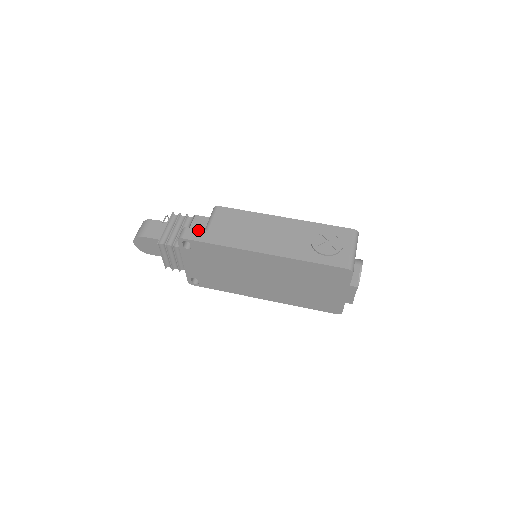
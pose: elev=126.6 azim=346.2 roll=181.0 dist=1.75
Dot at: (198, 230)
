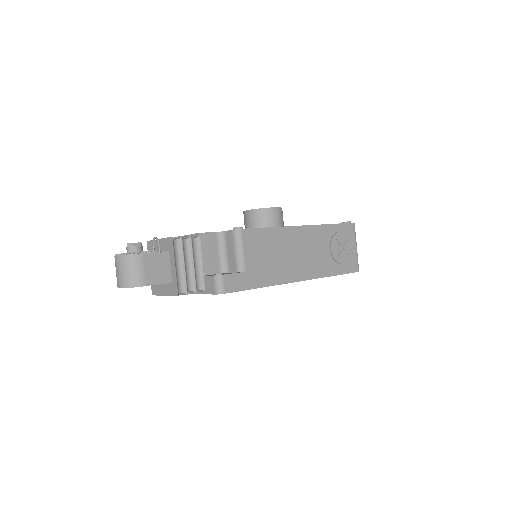
Dot at: (236, 275)
